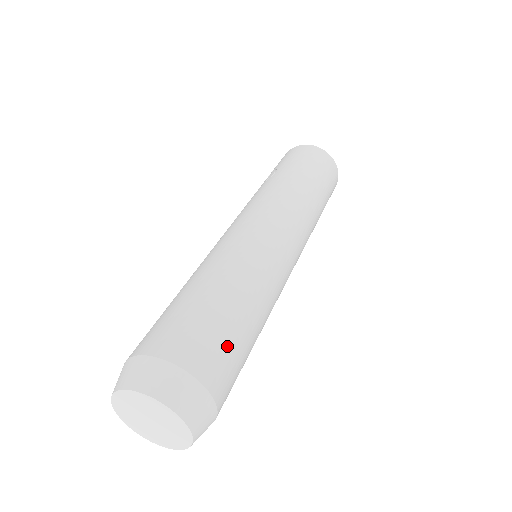
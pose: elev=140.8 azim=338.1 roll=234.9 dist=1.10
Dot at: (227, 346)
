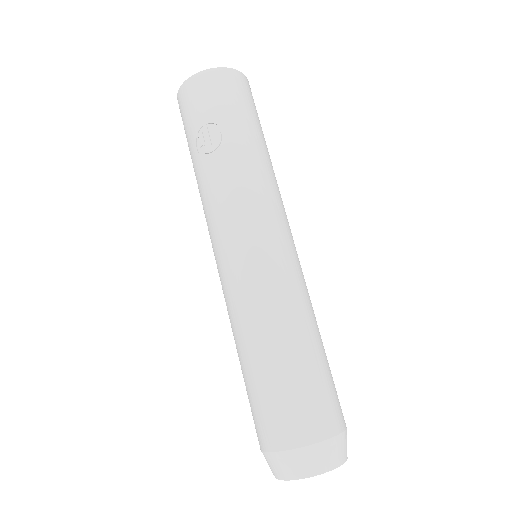
Dot at: (334, 384)
